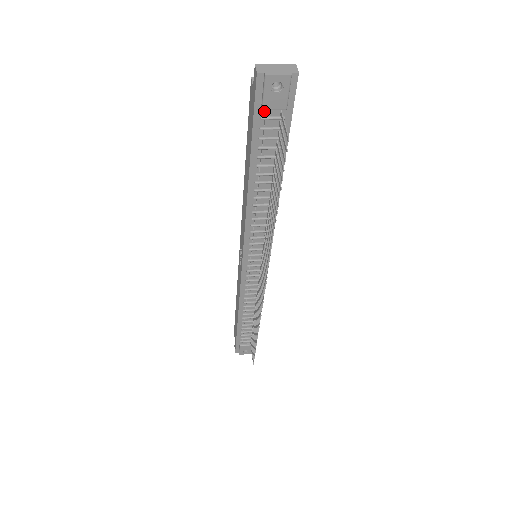
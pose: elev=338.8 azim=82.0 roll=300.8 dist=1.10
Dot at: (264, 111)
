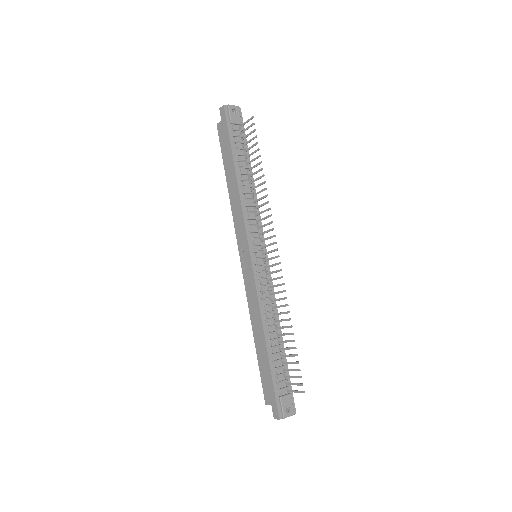
Dot at: (232, 126)
